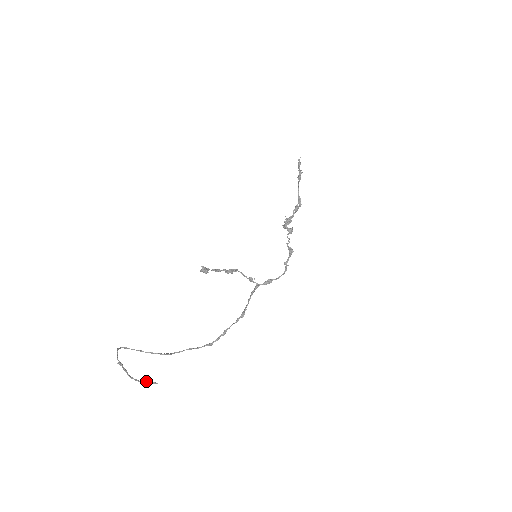
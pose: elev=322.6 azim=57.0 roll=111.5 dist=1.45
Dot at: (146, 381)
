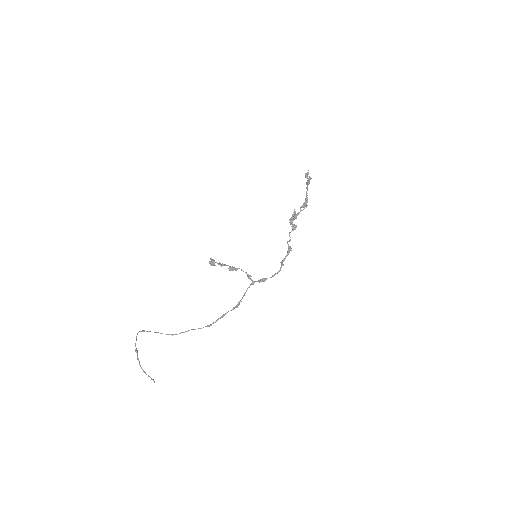
Dot at: (149, 376)
